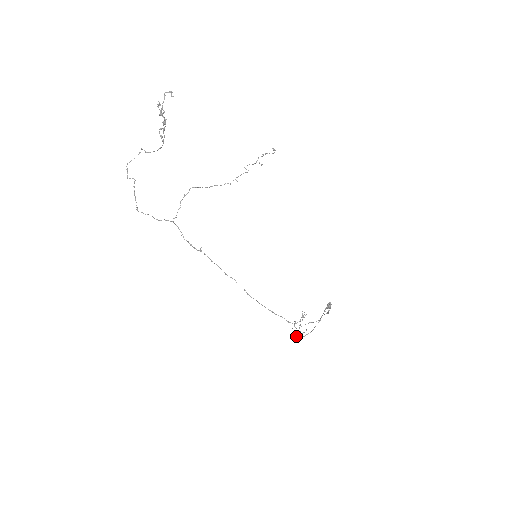
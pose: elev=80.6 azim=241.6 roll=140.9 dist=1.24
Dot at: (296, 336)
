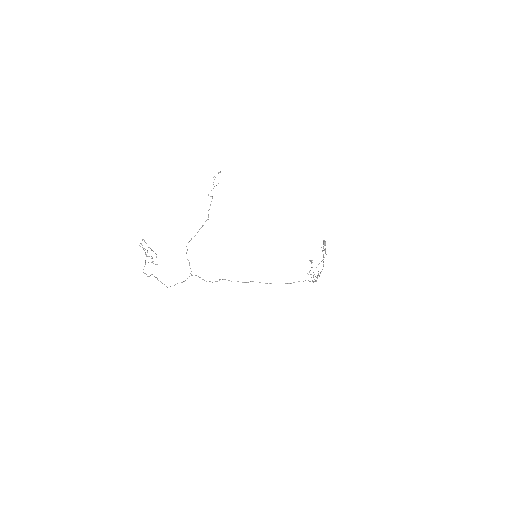
Dot at: (314, 281)
